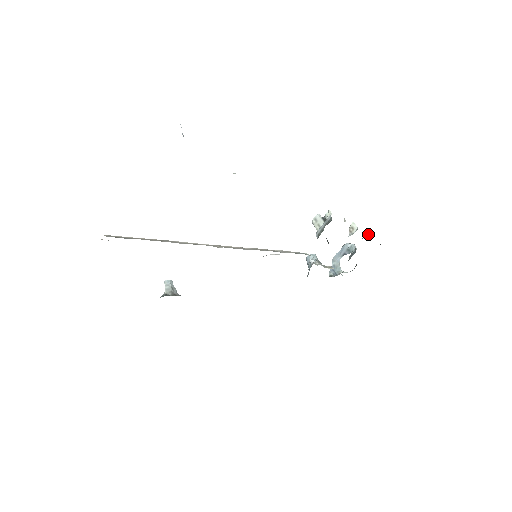
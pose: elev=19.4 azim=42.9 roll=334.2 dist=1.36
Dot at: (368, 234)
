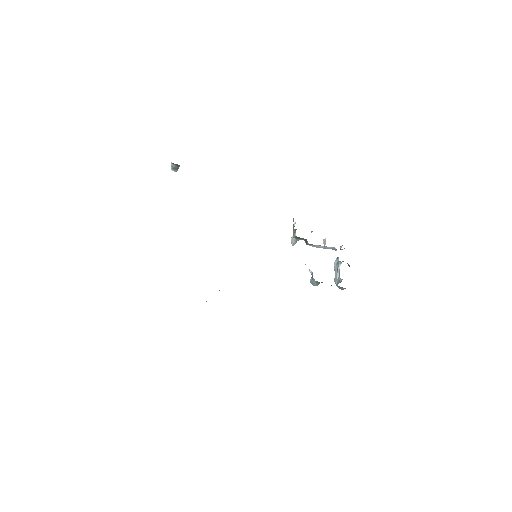
Dot at: occluded
